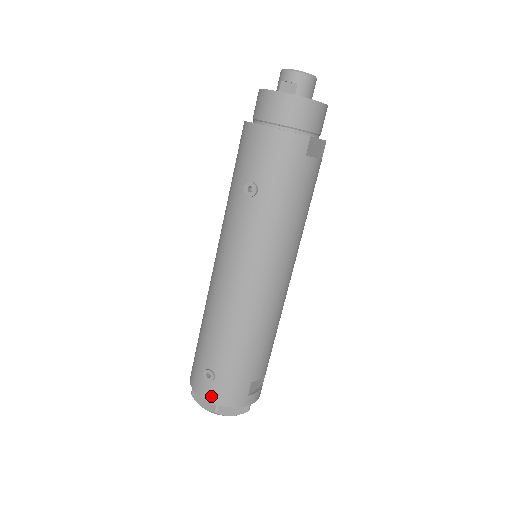
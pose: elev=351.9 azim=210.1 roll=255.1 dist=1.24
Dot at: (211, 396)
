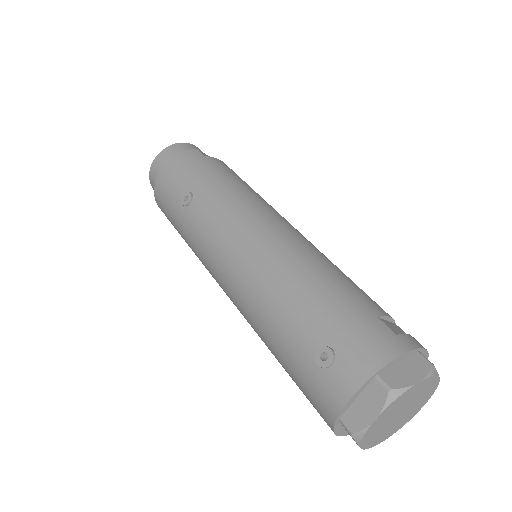
Dot at: (356, 374)
